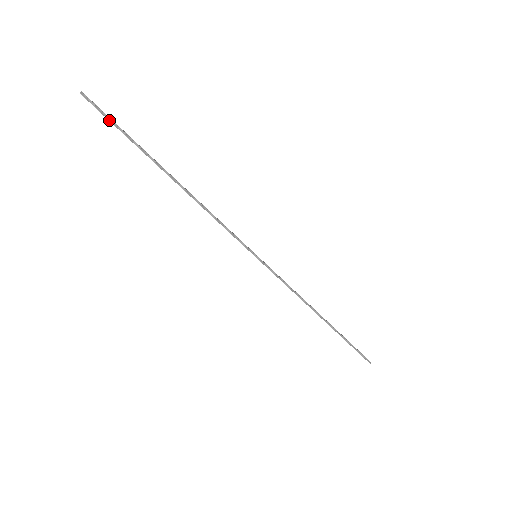
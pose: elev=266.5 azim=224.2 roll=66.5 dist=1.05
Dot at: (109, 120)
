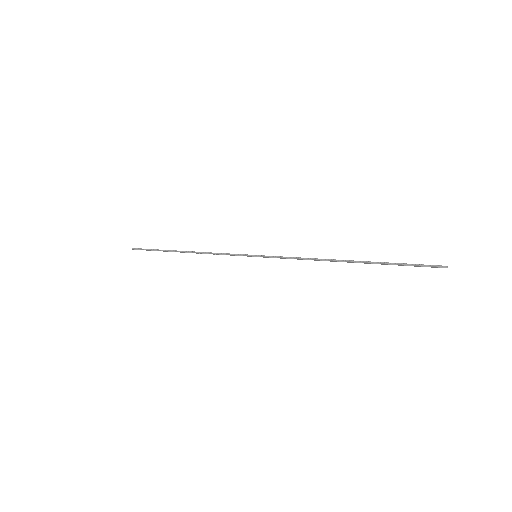
Dot at: (146, 250)
